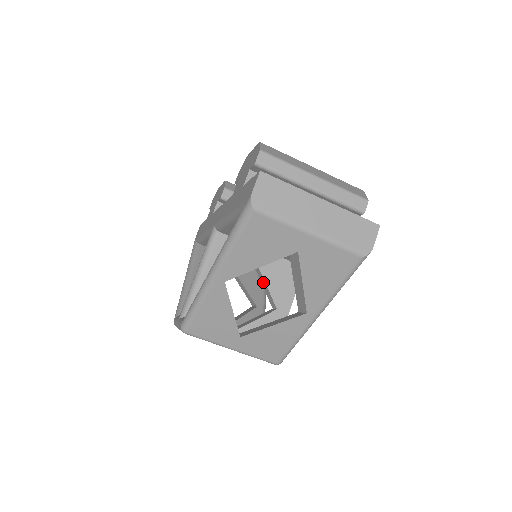
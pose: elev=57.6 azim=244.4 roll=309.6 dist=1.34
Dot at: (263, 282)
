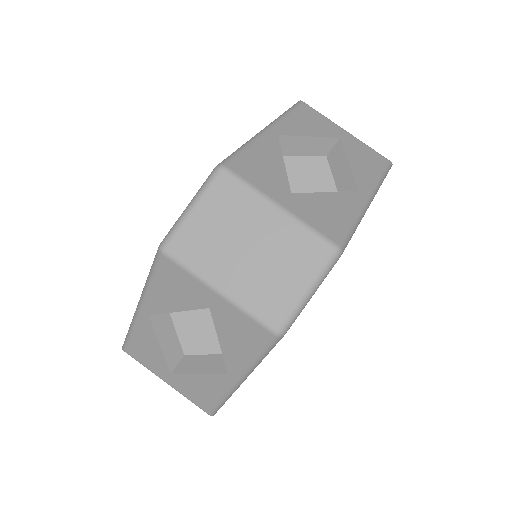
Dot at: occluded
